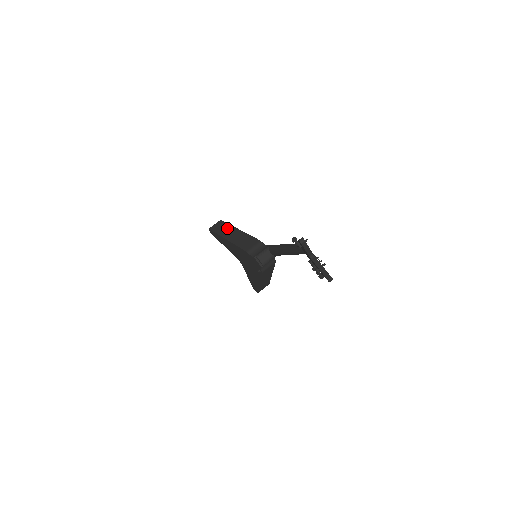
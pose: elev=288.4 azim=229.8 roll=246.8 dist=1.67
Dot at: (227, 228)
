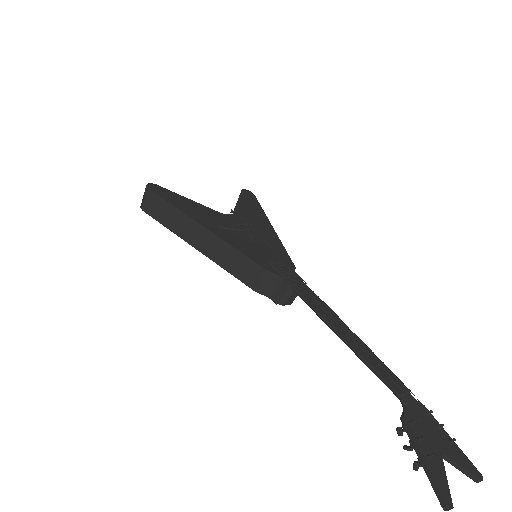
Dot at: (179, 219)
